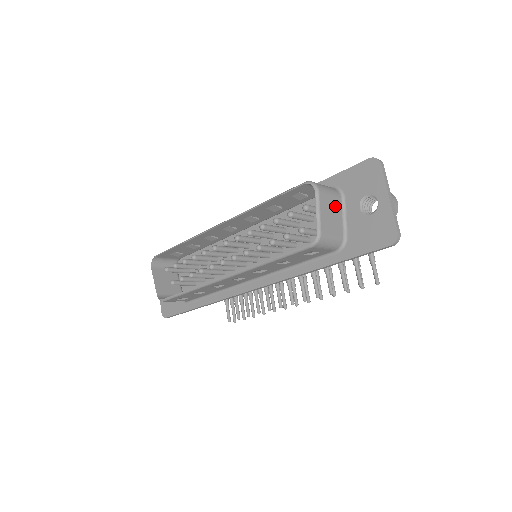
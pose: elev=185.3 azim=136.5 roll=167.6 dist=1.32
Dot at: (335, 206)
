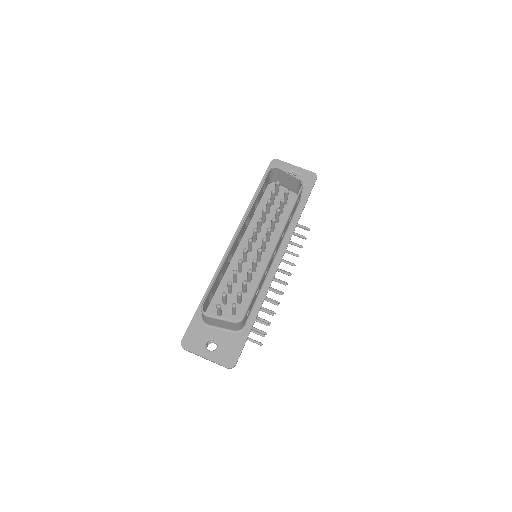
Dot at: (283, 180)
